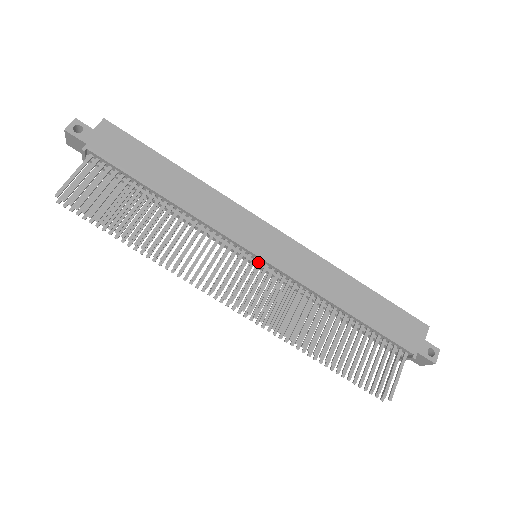
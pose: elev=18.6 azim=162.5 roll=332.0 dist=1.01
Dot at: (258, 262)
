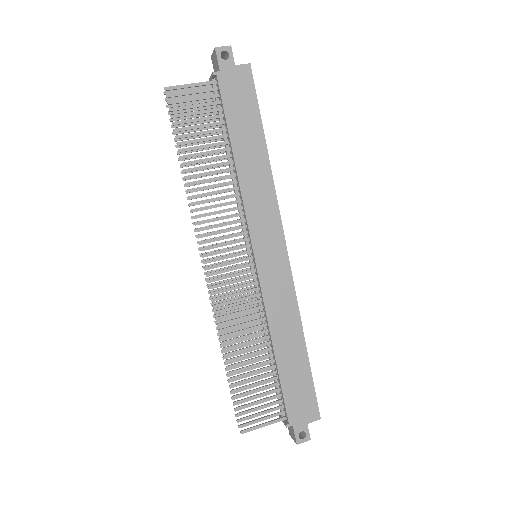
Dot at: (253, 261)
